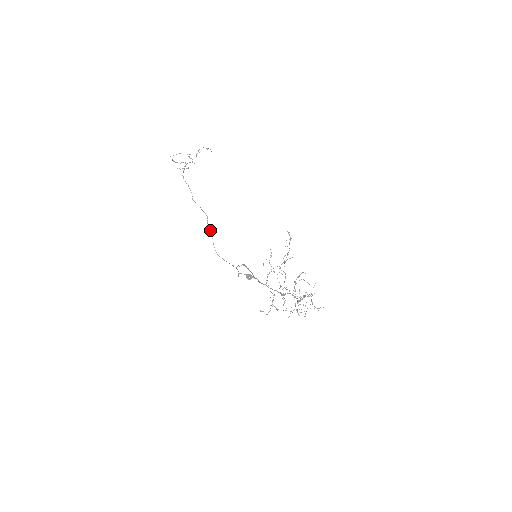
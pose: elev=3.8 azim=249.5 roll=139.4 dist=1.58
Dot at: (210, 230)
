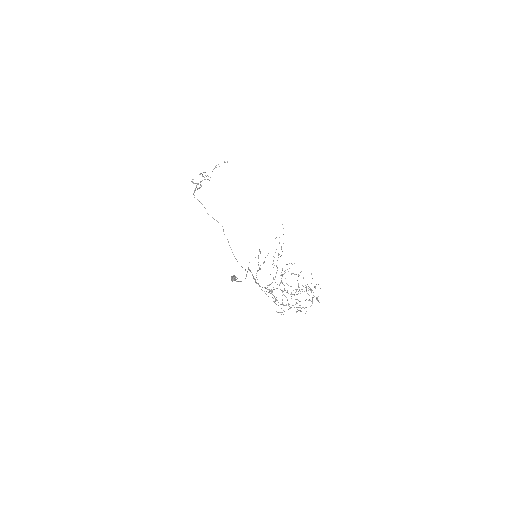
Dot at: occluded
